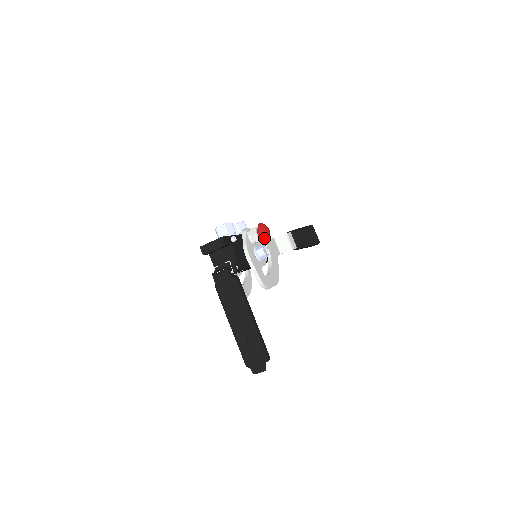
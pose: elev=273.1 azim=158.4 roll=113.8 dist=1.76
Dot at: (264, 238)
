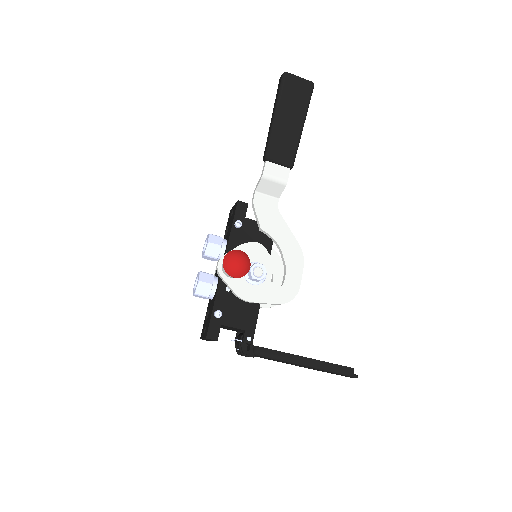
Dot at: (243, 275)
